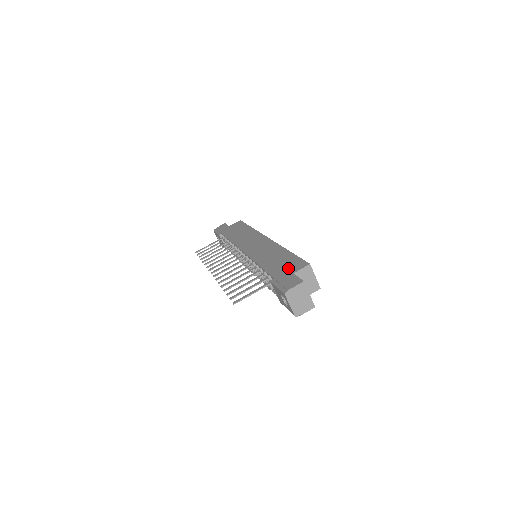
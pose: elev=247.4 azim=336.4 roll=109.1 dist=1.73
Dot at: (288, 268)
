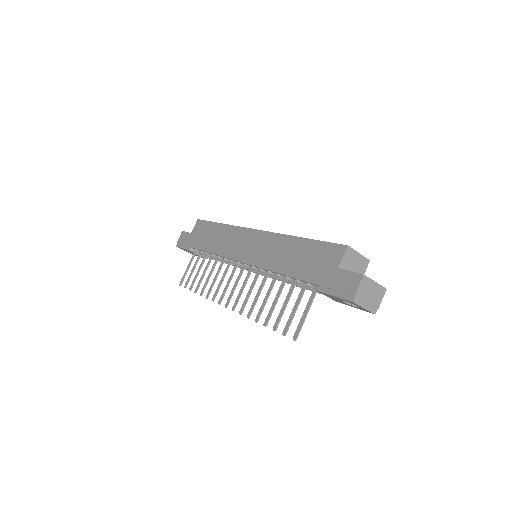
Dot at: (324, 263)
